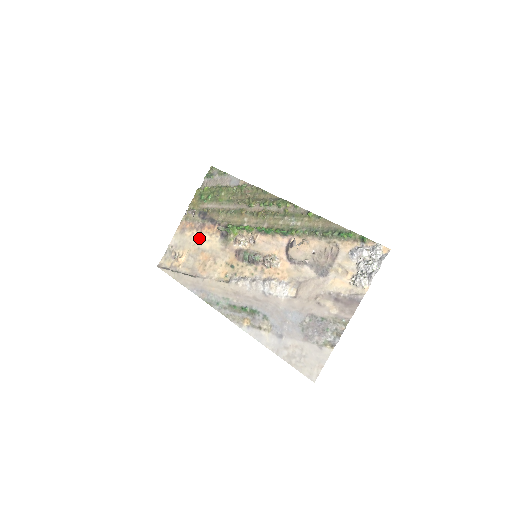
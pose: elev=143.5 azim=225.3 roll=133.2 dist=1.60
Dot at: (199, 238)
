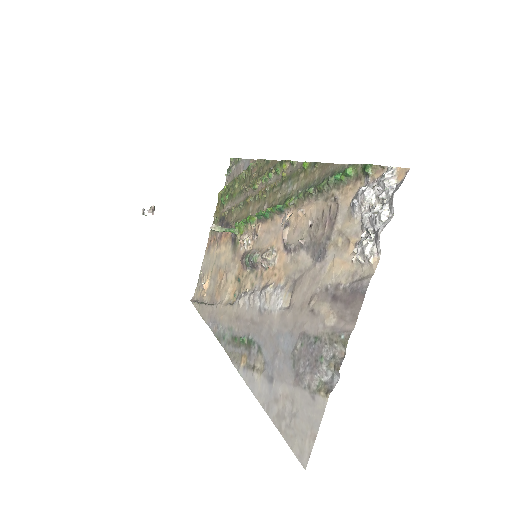
Dot at: (218, 252)
